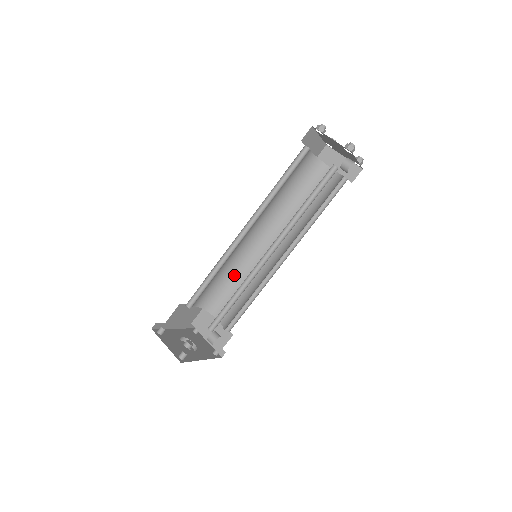
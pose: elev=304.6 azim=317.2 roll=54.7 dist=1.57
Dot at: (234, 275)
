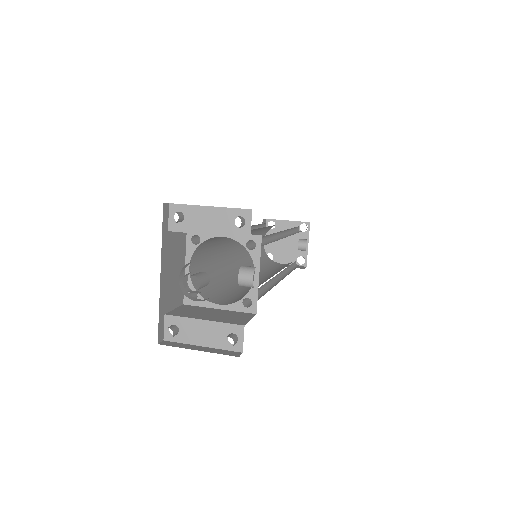
Dot at: (224, 280)
